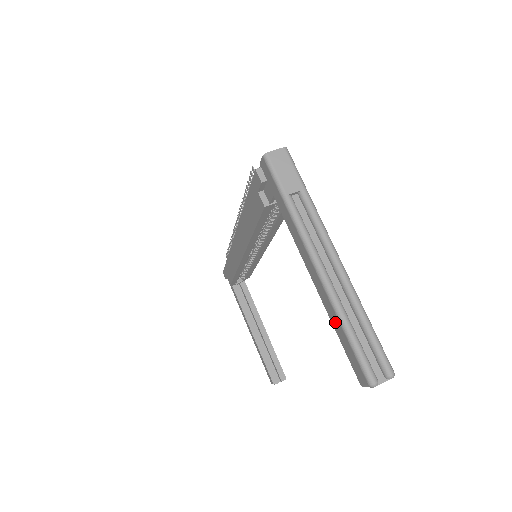
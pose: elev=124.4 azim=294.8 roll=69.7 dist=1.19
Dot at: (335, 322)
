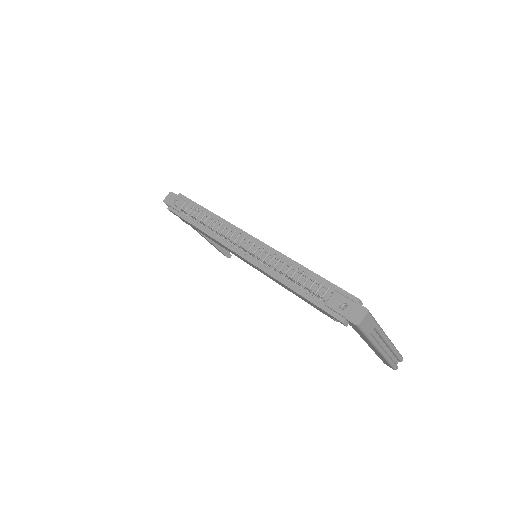
Dot at: (381, 357)
